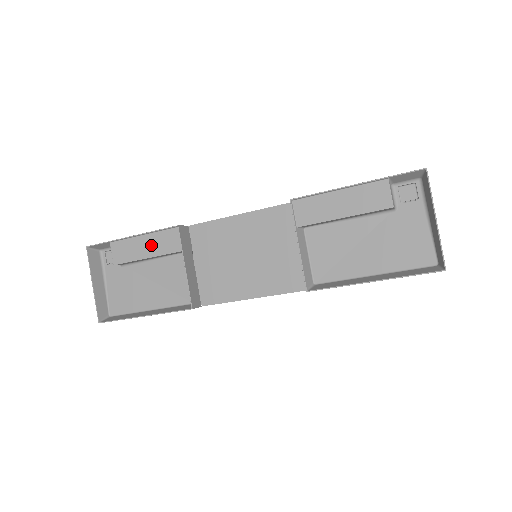
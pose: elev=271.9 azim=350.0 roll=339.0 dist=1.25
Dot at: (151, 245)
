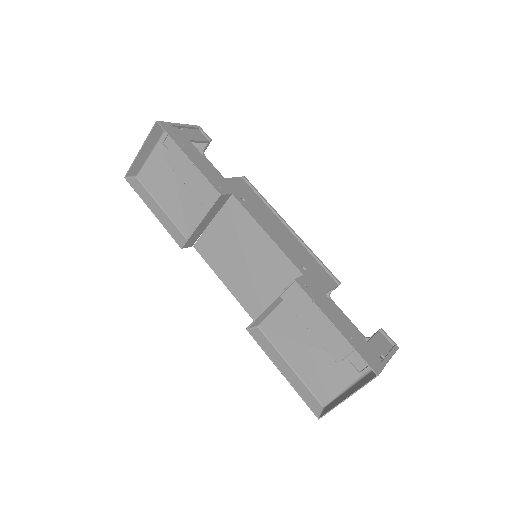
Dot at: (195, 180)
